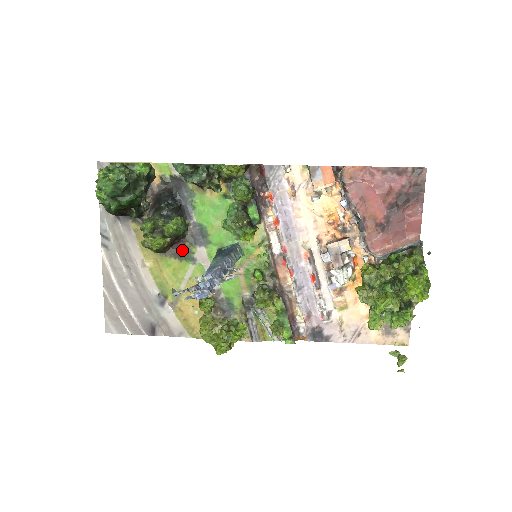
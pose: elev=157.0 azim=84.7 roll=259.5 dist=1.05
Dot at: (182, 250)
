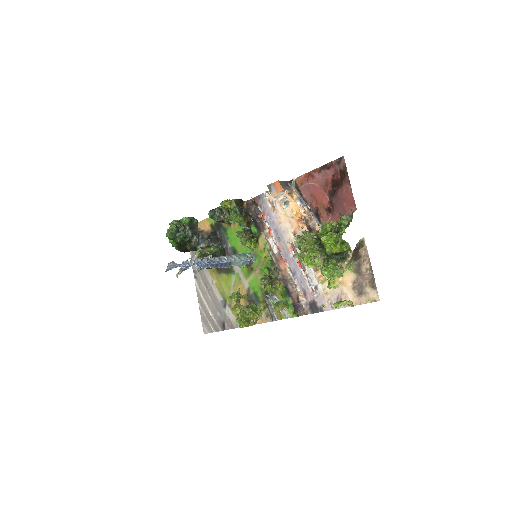
Dot at: occluded
